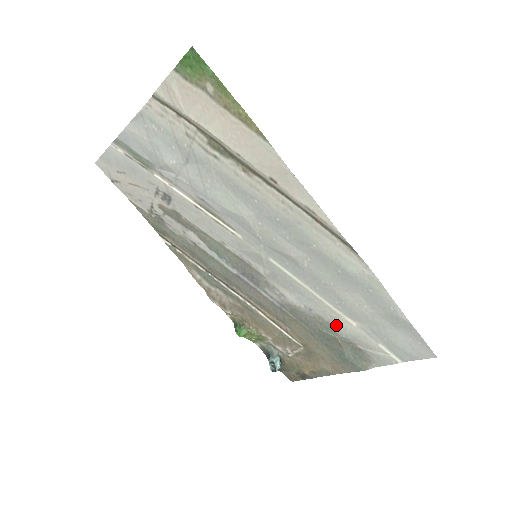
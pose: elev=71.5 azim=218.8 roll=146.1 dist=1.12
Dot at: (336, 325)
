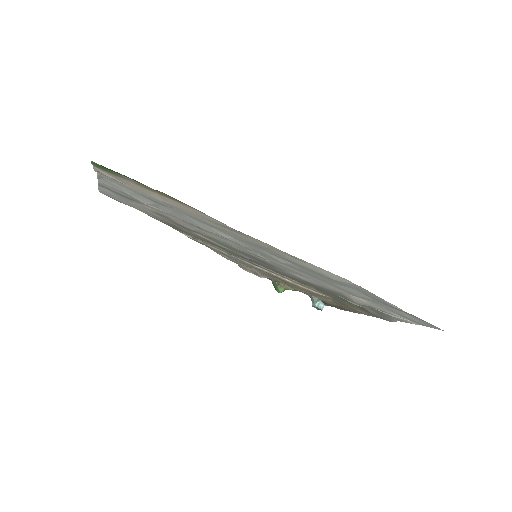
Dot at: (349, 298)
